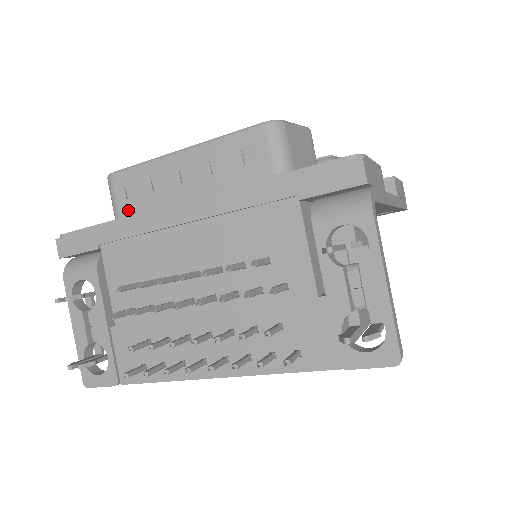
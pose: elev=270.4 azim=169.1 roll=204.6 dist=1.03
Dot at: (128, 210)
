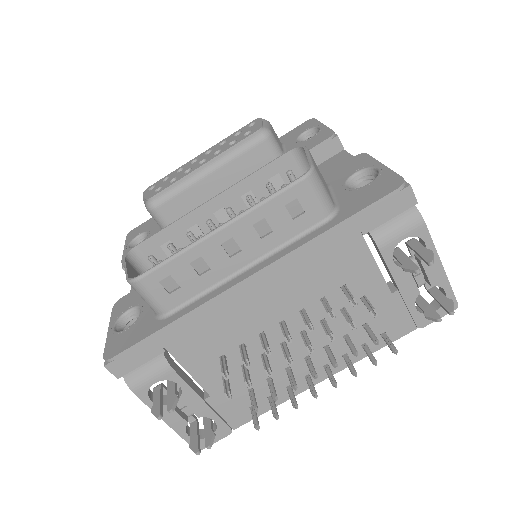
Dot at: (176, 302)
